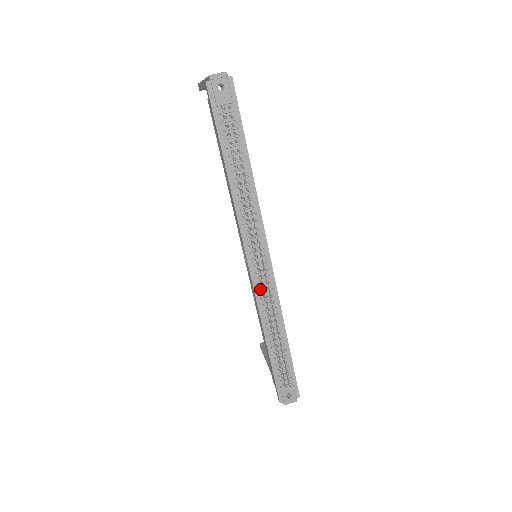
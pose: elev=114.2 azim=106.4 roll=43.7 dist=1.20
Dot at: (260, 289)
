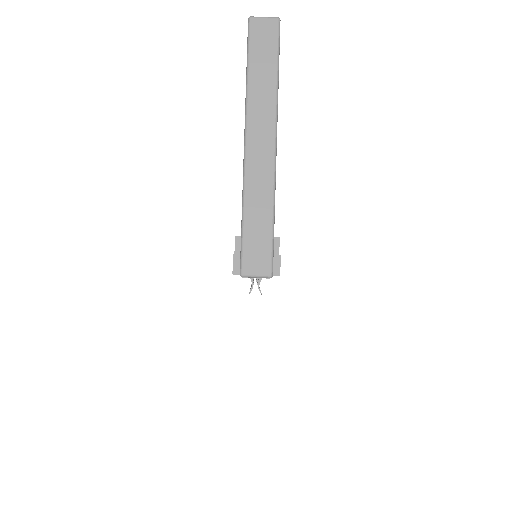
Dot at: occluded
